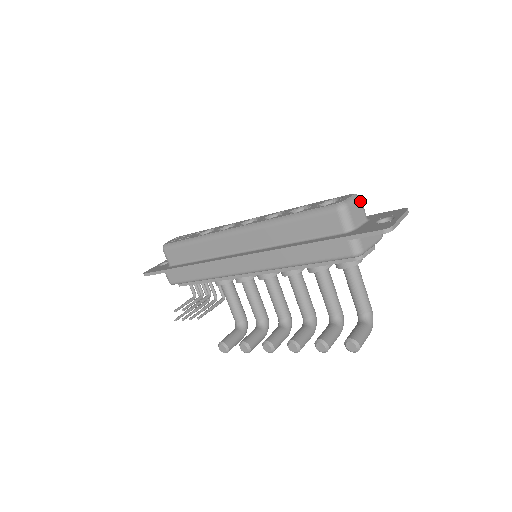
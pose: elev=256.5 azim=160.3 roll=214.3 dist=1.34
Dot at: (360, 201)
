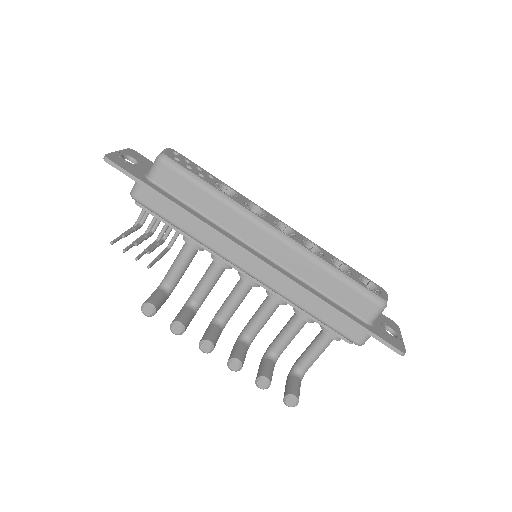
Dot at: occluded
